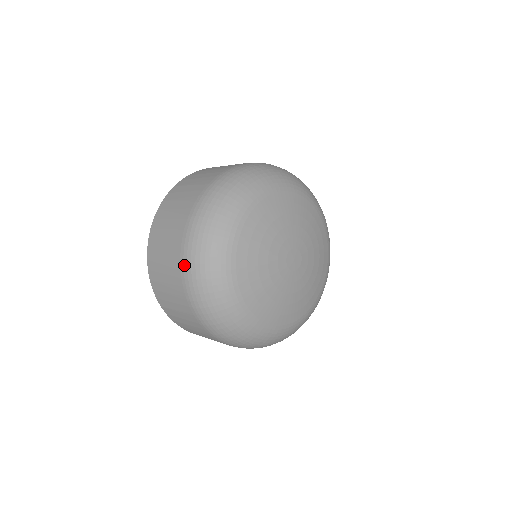
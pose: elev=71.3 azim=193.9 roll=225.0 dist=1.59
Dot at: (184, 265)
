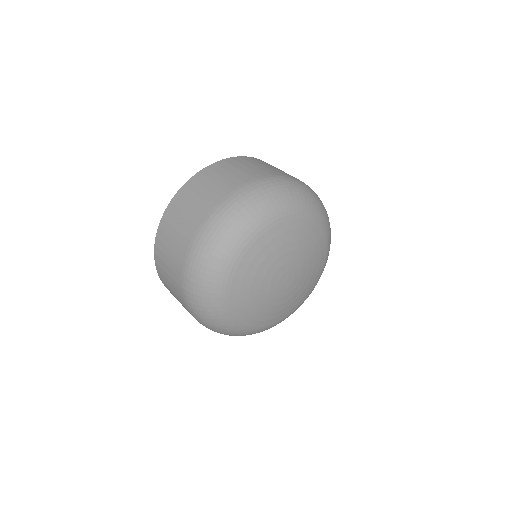
Dot at: (242, 189)
